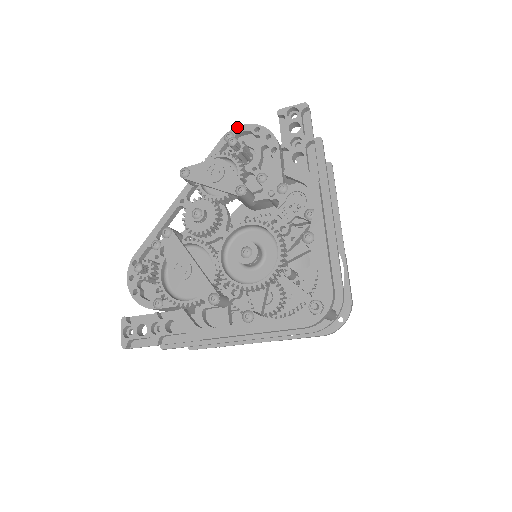
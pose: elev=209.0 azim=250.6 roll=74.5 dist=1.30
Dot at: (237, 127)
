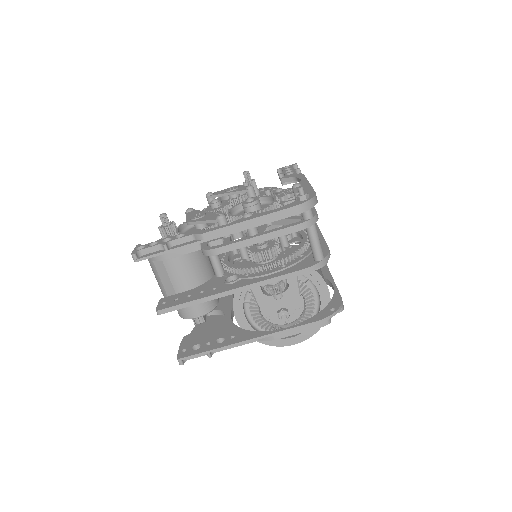
Dot at: occluded
